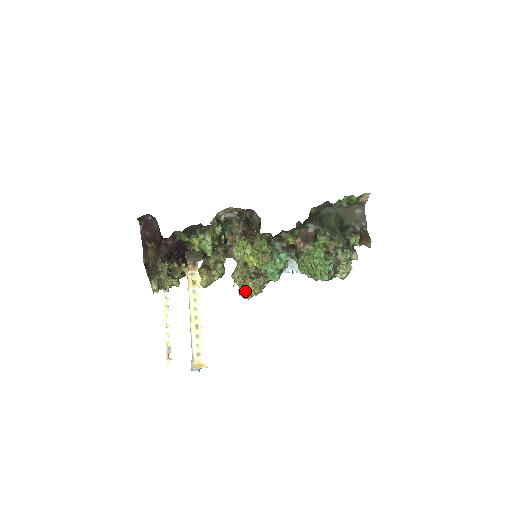
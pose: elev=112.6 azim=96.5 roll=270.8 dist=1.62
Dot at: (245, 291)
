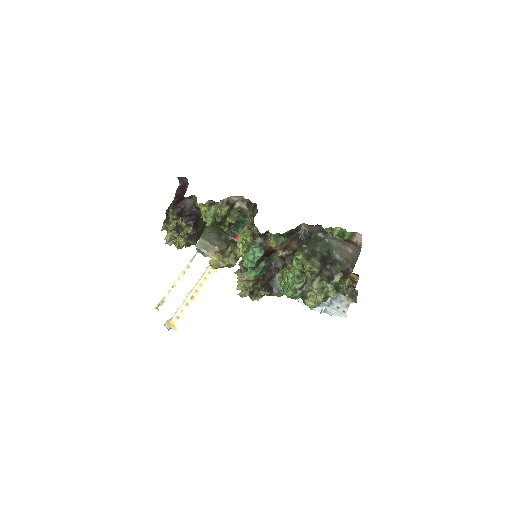
Dot at: occluded
